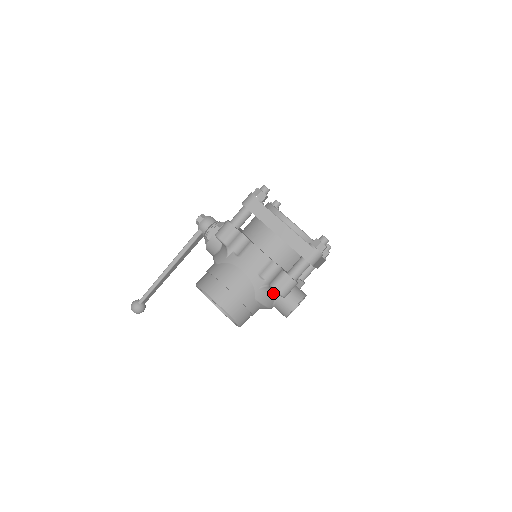
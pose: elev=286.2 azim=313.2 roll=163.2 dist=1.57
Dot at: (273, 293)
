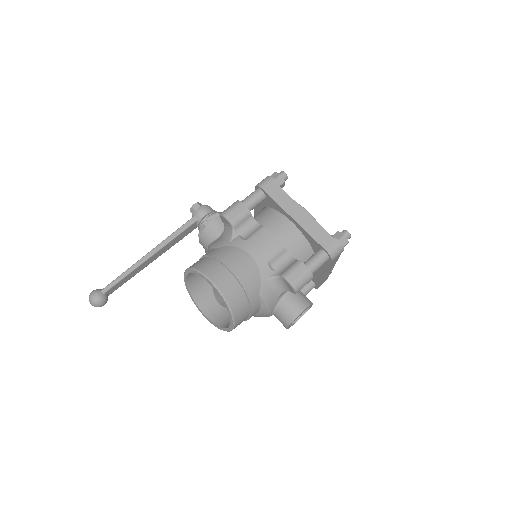
Dot at: (280, 290)
